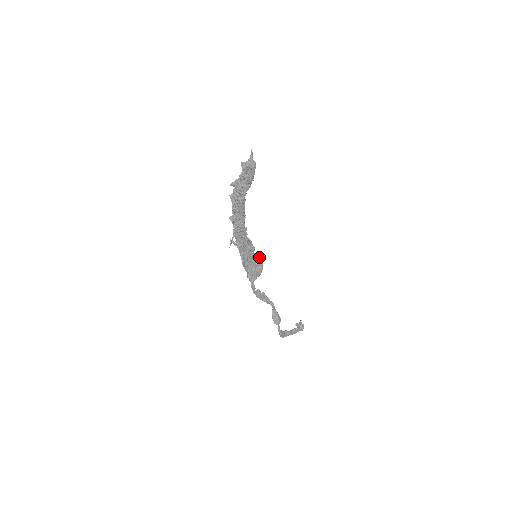
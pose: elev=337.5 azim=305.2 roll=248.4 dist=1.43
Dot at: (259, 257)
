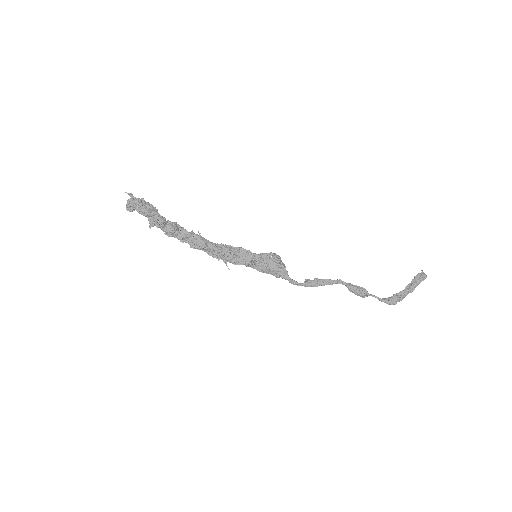
Dot at: (267, 253)
